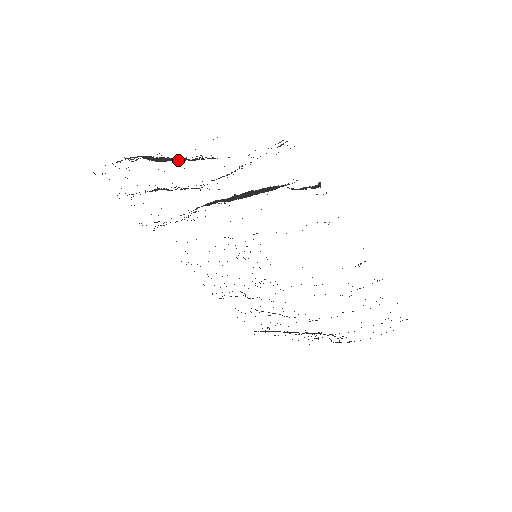
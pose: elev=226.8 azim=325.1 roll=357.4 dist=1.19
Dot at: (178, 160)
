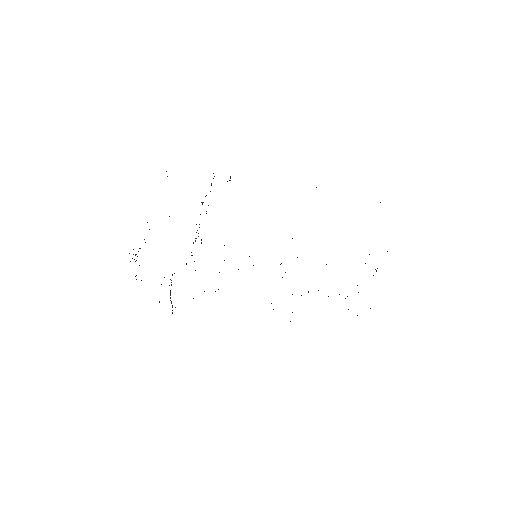
Dot at: occluded
